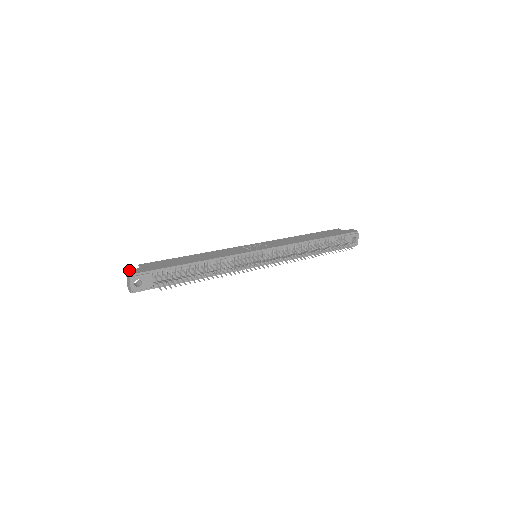
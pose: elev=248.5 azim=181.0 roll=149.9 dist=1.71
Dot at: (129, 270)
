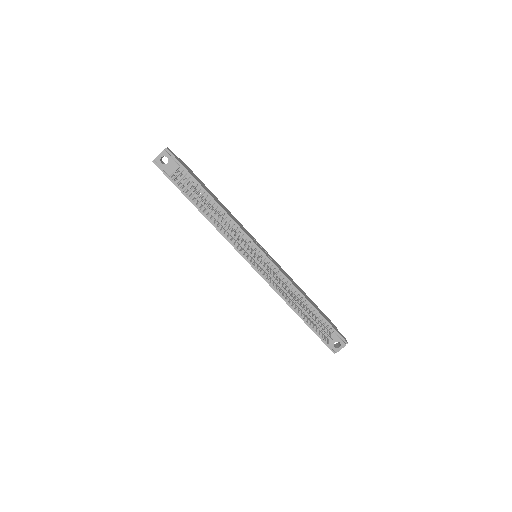
Dot at: occluded
